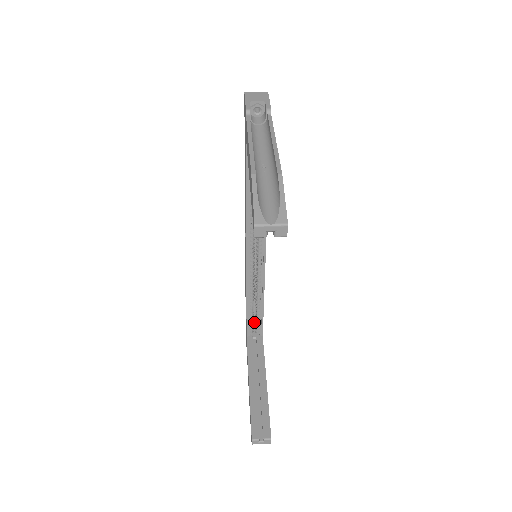
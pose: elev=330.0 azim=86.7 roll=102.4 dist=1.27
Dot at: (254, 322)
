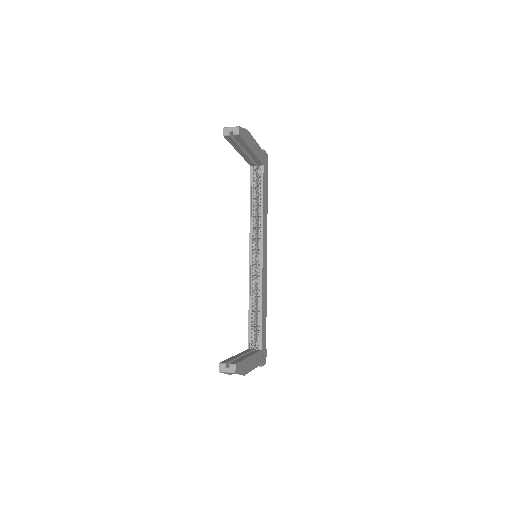
Dot at: occluded
